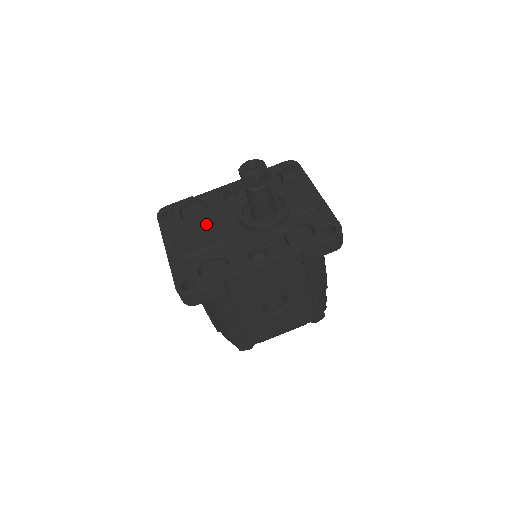
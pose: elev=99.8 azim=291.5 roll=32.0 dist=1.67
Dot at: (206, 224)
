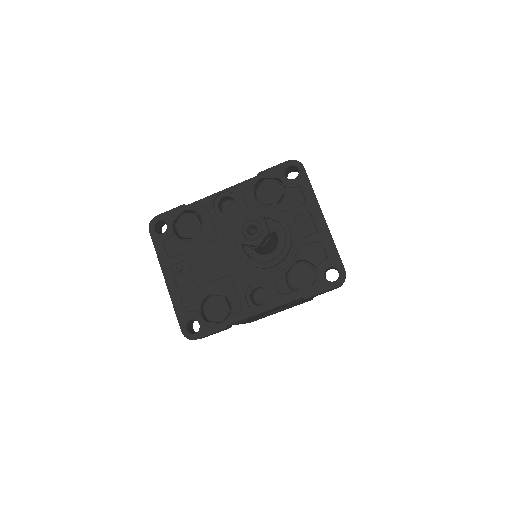
Dot at: (203, 250)
